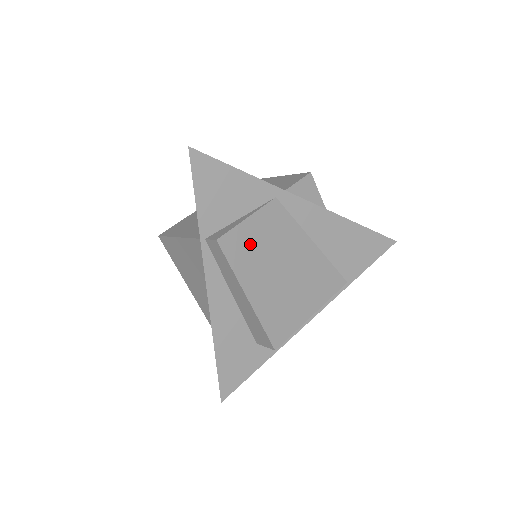
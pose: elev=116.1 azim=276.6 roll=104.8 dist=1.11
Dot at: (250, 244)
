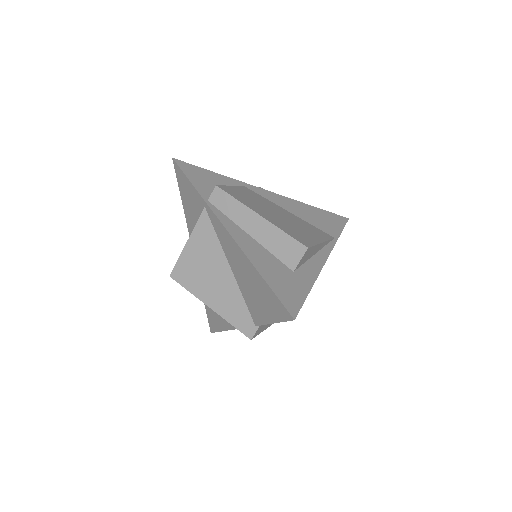
Dot at: (242, 196)
